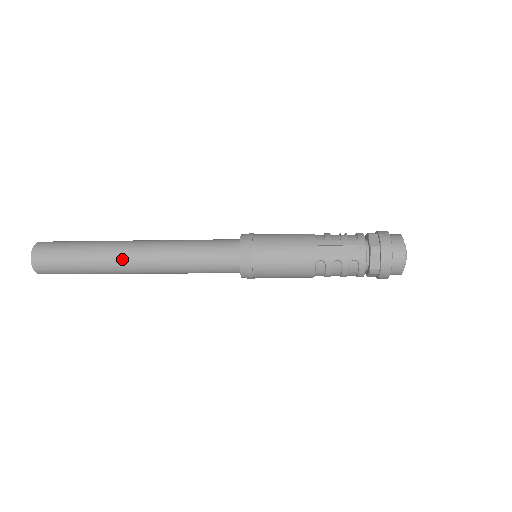
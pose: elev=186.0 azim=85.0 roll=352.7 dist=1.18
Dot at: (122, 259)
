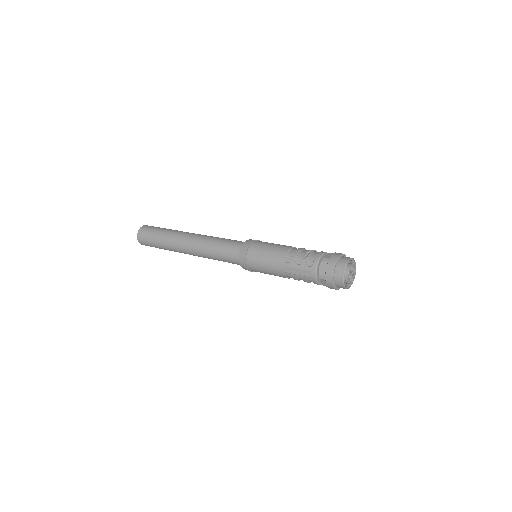
Dot at: (180, 250)
